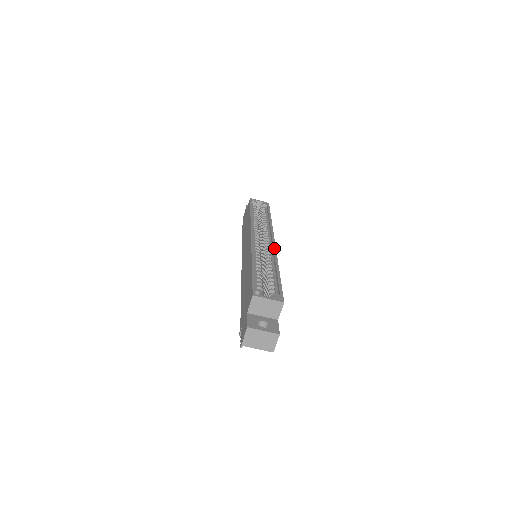
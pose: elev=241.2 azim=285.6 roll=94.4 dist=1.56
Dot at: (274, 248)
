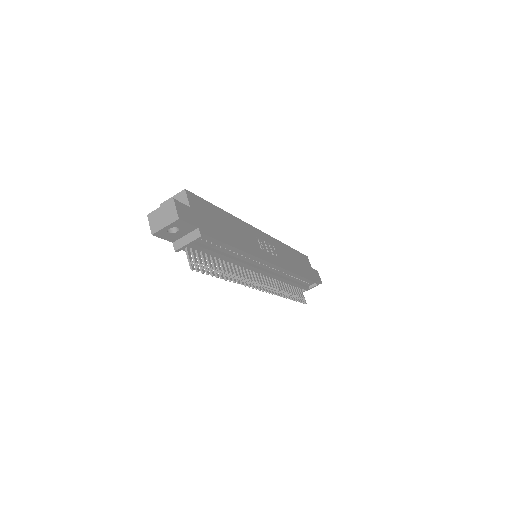
Dot at: (249, 226)
